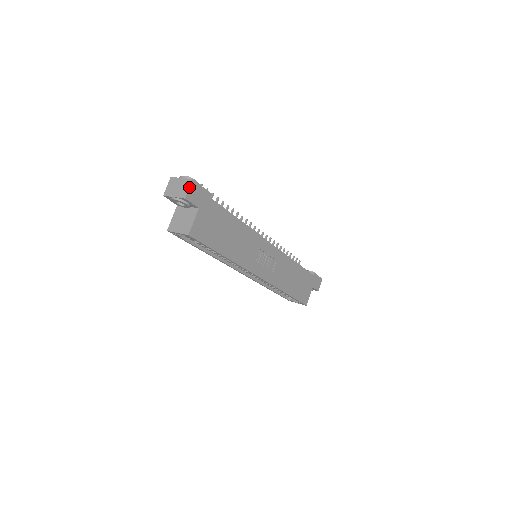
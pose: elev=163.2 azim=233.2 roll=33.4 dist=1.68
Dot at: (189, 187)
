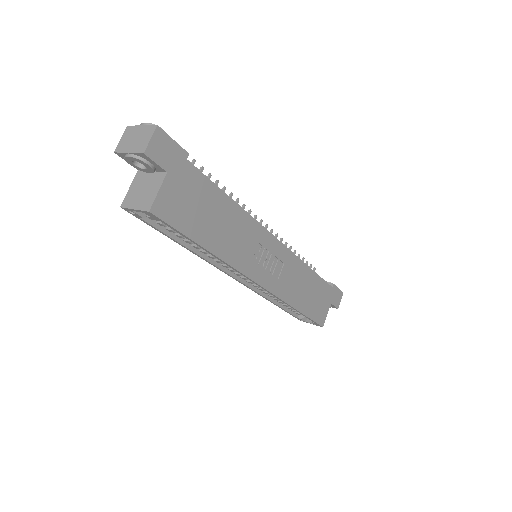
Dot at: (151, 136)
